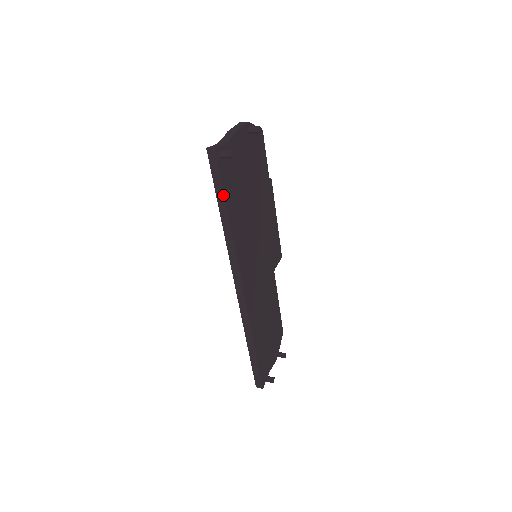
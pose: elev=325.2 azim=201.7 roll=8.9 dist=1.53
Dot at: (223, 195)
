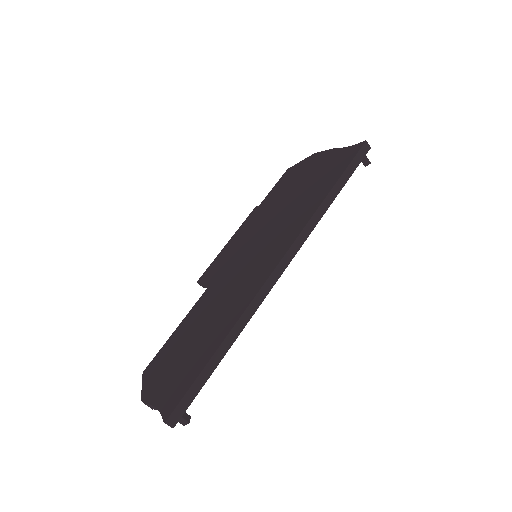
Dot at: (348, 179)
